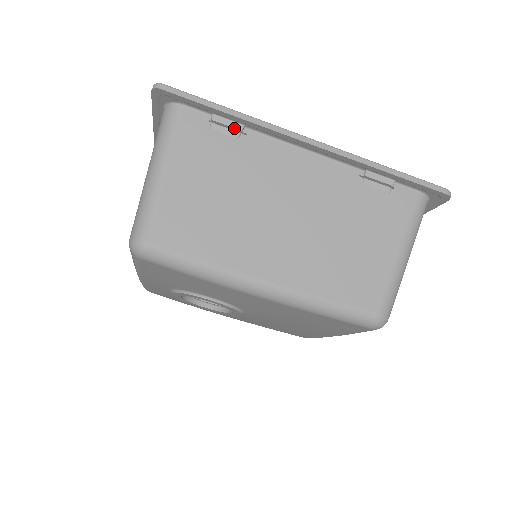
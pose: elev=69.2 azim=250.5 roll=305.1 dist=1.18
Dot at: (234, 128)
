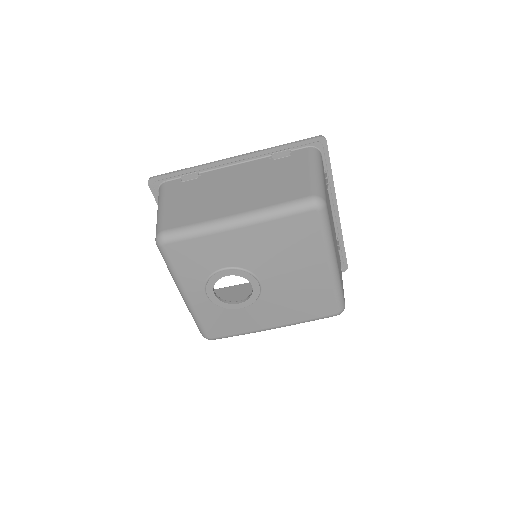
Dot at: (194, 176)
